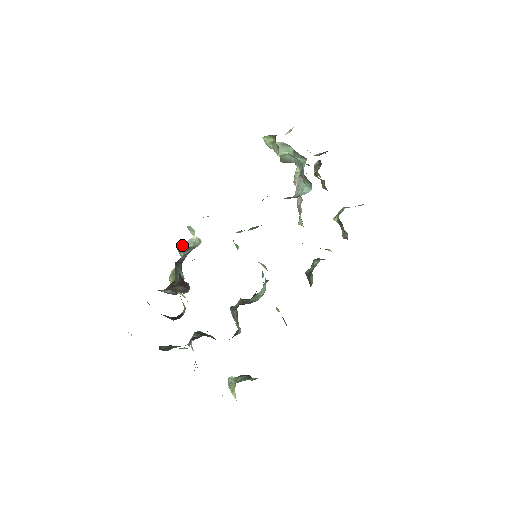
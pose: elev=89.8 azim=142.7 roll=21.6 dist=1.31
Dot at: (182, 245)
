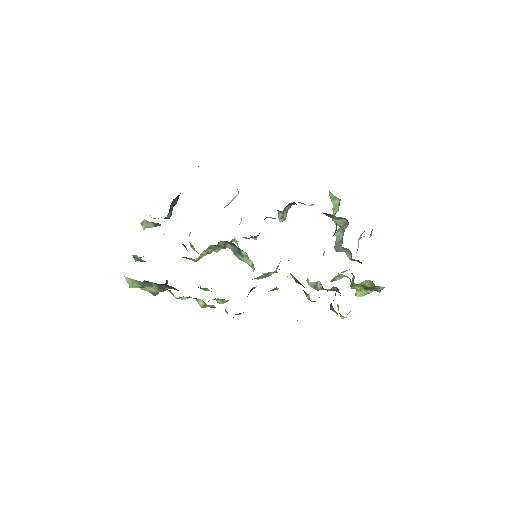
Dot at: occluded
